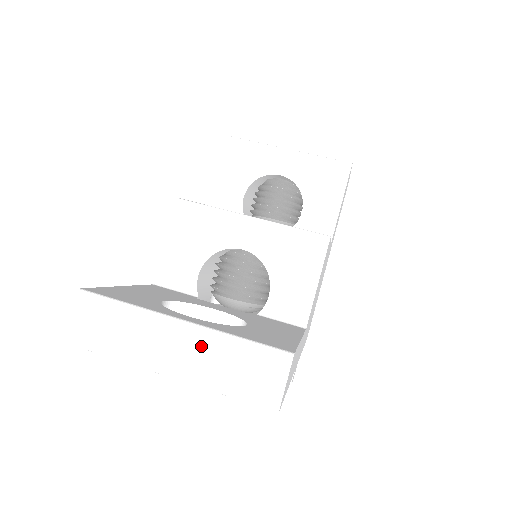
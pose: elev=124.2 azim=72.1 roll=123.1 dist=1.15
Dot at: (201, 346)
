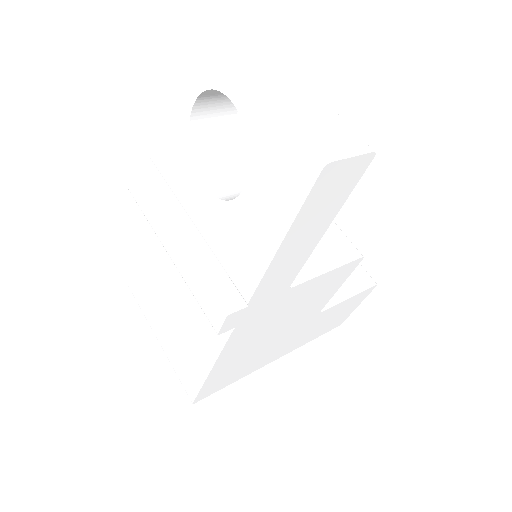
Dot at: (296, 84)
